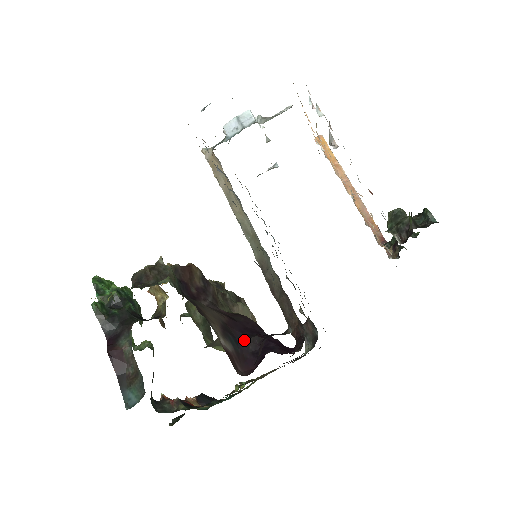
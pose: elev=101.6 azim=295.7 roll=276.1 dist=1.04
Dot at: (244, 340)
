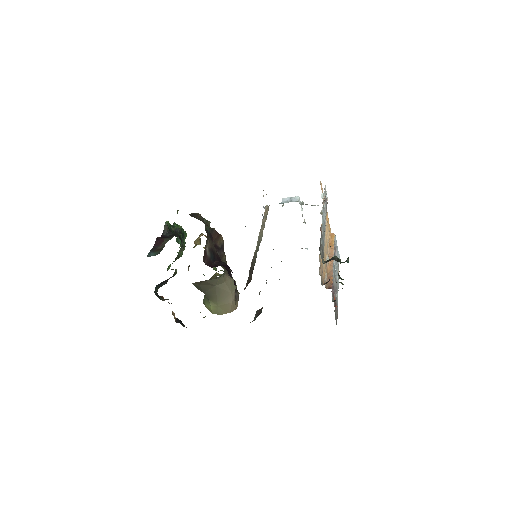
Dot at: (218, 261)
